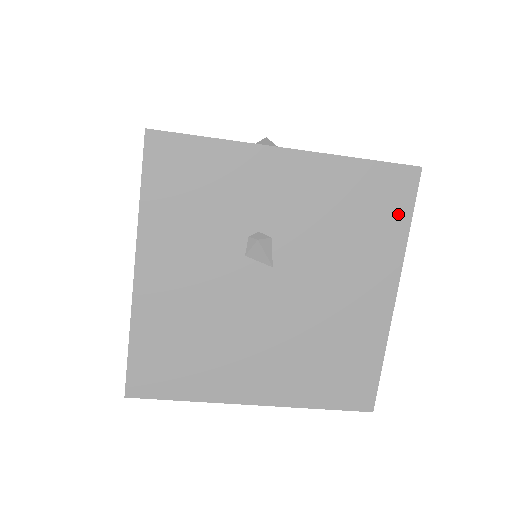
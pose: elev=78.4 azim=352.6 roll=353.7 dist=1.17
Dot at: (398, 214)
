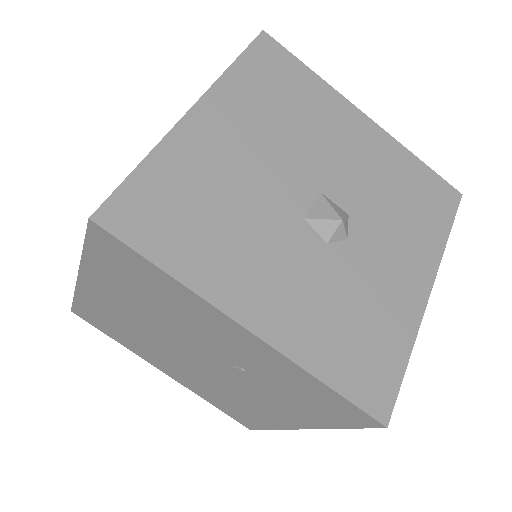
Dot at: occluded
